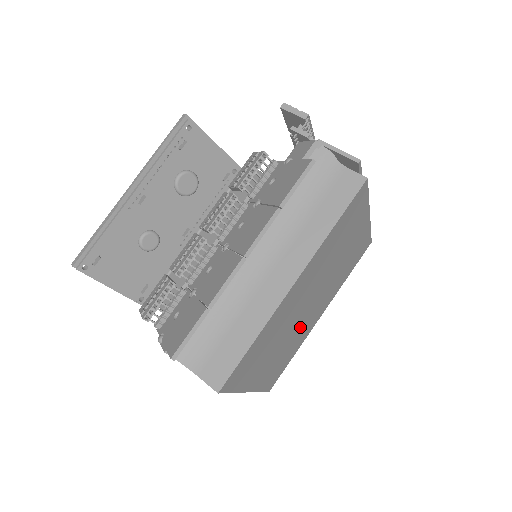
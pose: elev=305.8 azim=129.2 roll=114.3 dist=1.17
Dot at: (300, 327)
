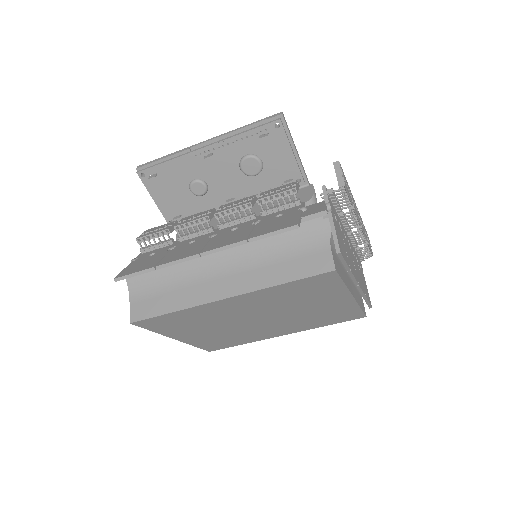
Dot at: (247, 329)
